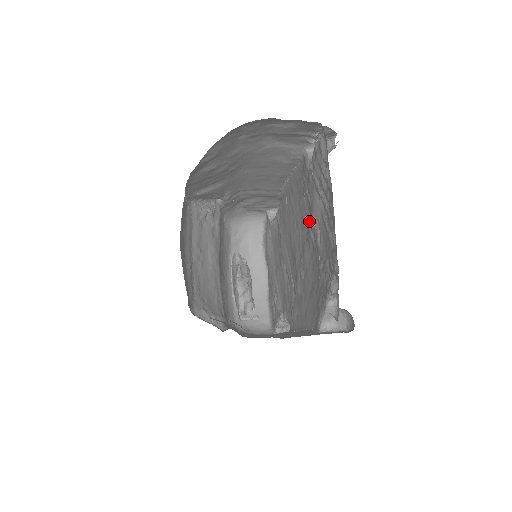
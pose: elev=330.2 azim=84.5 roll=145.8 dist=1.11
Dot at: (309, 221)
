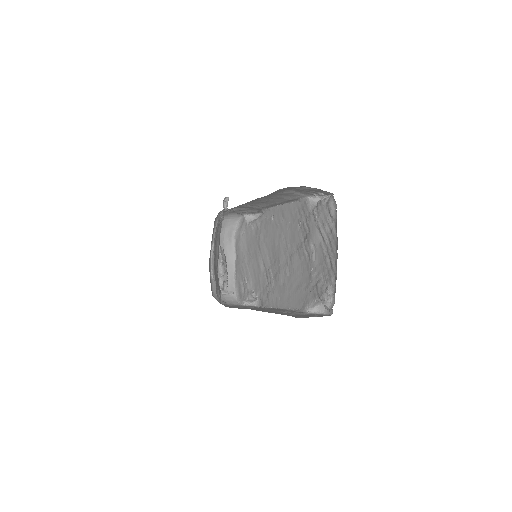
Dot at: (302, 242)
